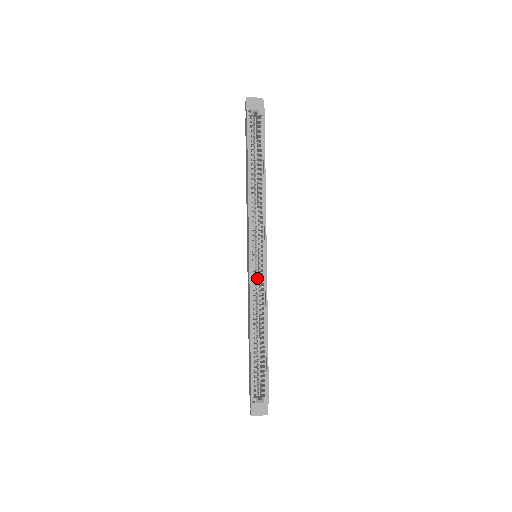
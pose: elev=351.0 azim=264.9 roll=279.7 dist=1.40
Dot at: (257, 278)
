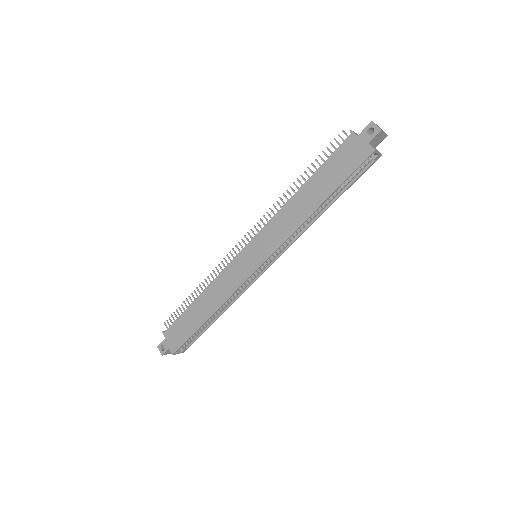
Dot at: occluded
